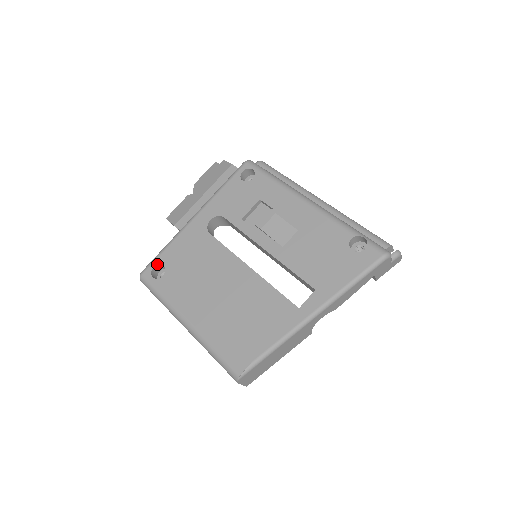
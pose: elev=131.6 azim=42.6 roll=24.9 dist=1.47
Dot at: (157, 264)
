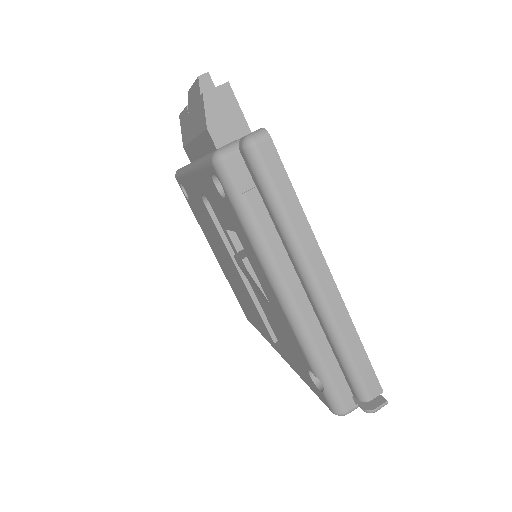
Dot at: occluded
